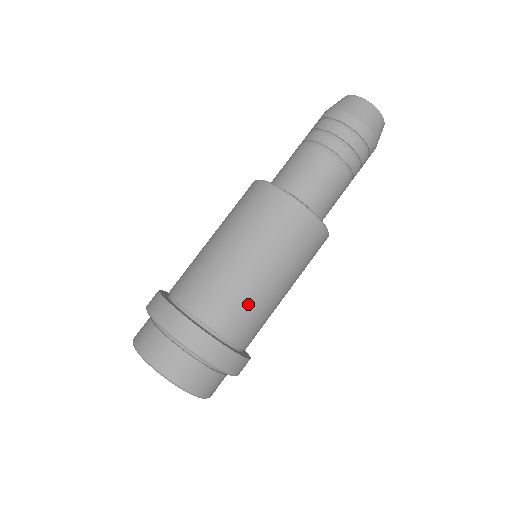
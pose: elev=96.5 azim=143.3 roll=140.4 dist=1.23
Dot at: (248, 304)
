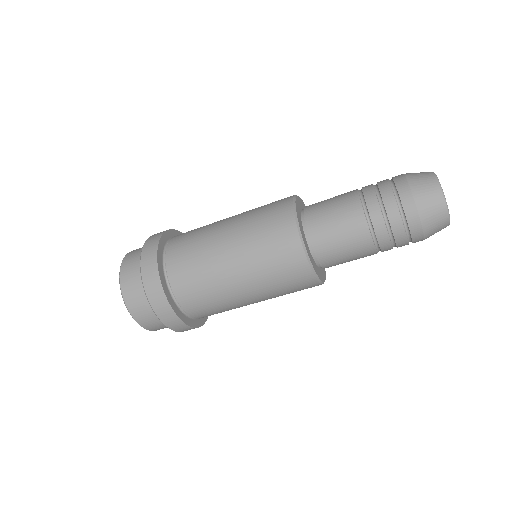
Dot at: (222, 307)
